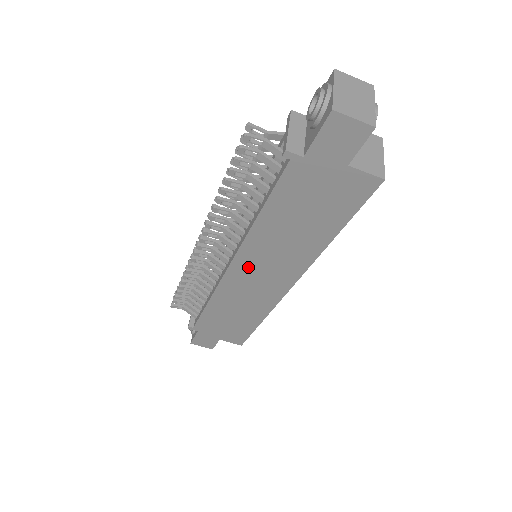
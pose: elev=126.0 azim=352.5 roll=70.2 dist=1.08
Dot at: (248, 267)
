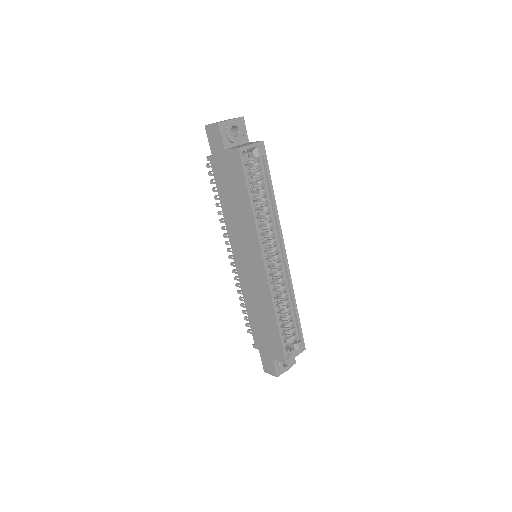
Dot at: (240, 255)
